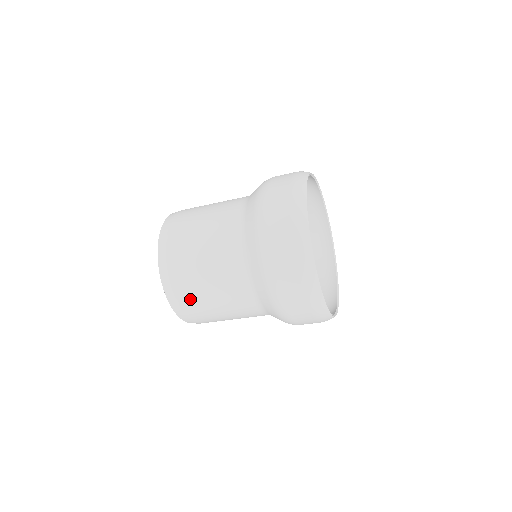
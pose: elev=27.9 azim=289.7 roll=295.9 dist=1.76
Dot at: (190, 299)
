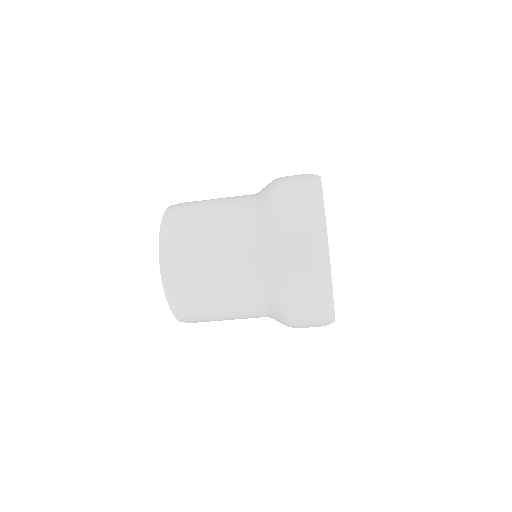
Dot at: (196, 311)
